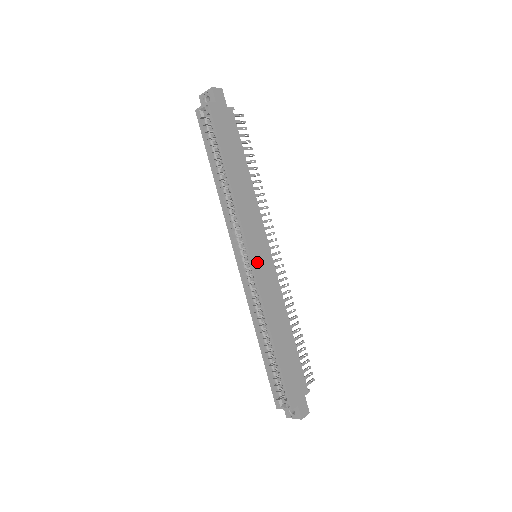
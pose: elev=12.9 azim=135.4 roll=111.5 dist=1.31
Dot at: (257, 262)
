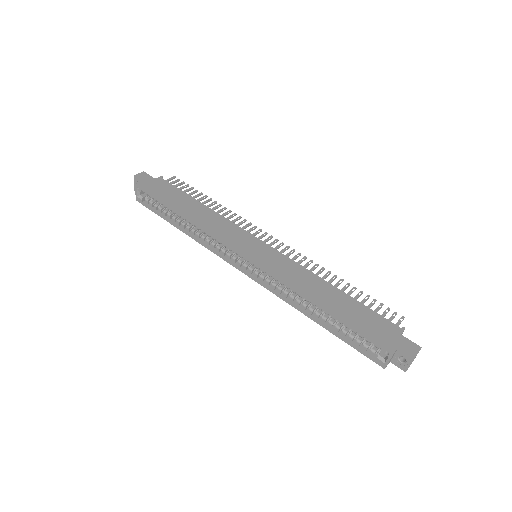
Dot at: (255, 256)
